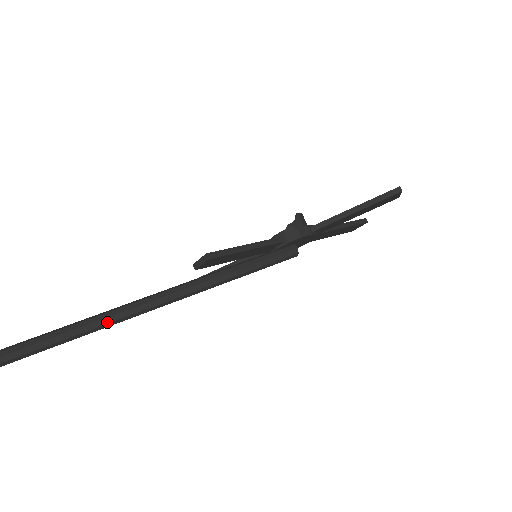
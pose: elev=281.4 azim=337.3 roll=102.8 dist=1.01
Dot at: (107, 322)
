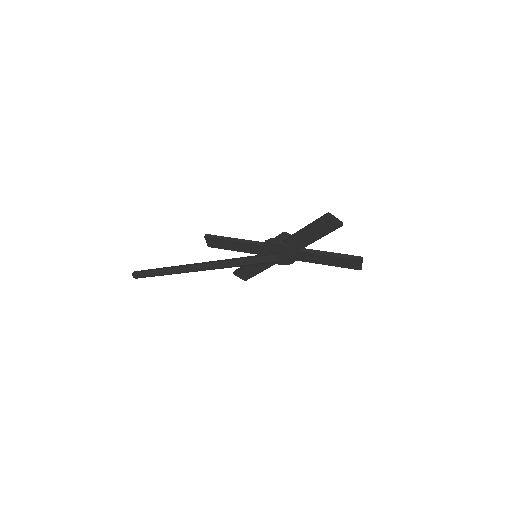
Dot at: (178, 269)
